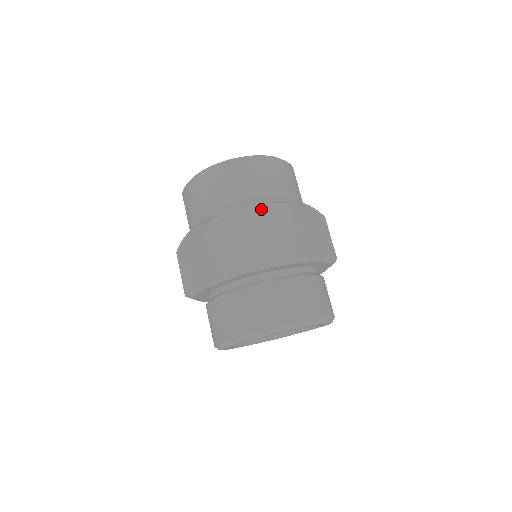
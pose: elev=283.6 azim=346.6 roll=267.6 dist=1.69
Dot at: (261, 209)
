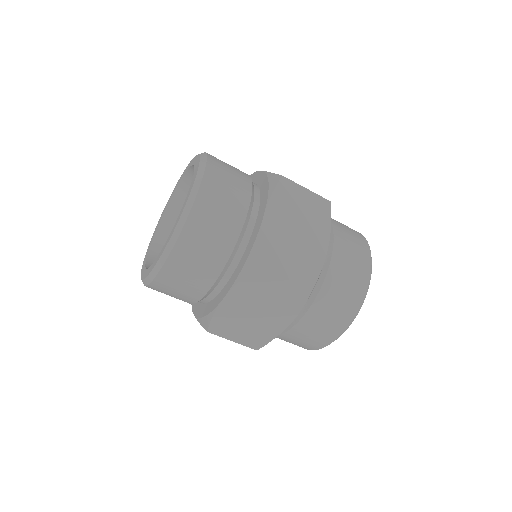
Dot at: occluded
